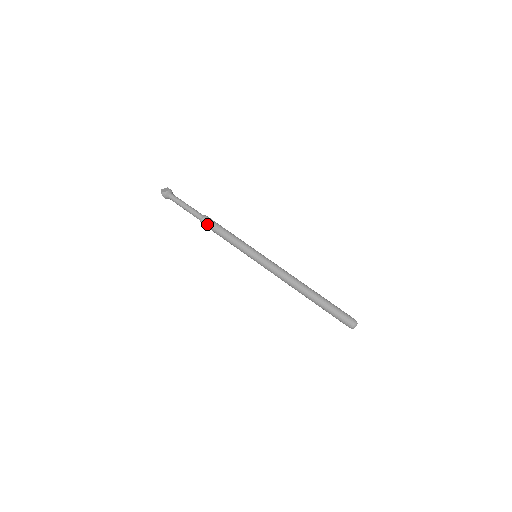
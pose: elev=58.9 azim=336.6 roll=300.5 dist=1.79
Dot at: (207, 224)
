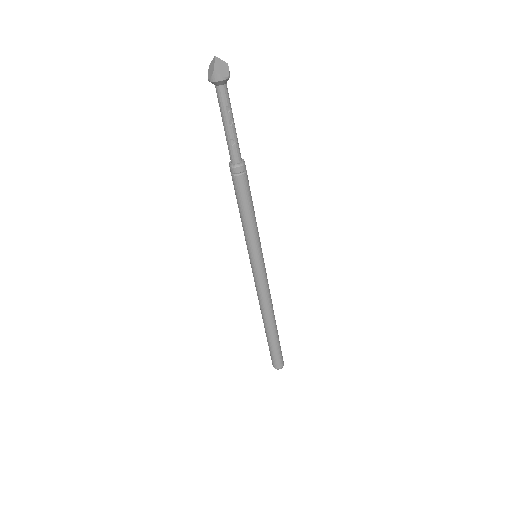
Dot at: (239, 180)
